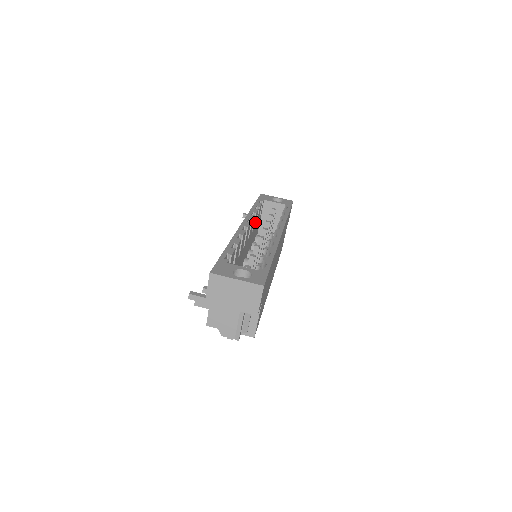
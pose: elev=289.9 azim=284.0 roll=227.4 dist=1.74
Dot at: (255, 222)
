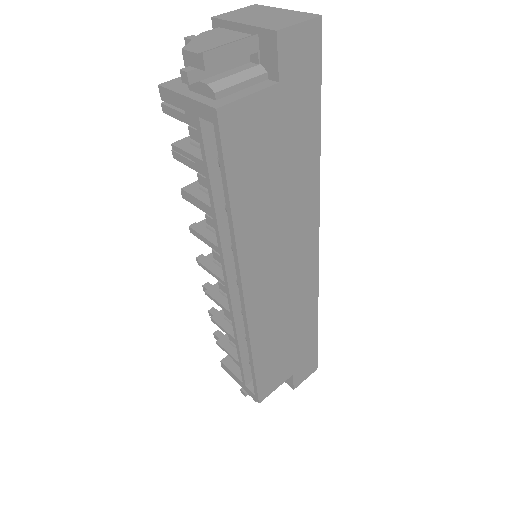
Dot at: occluded
